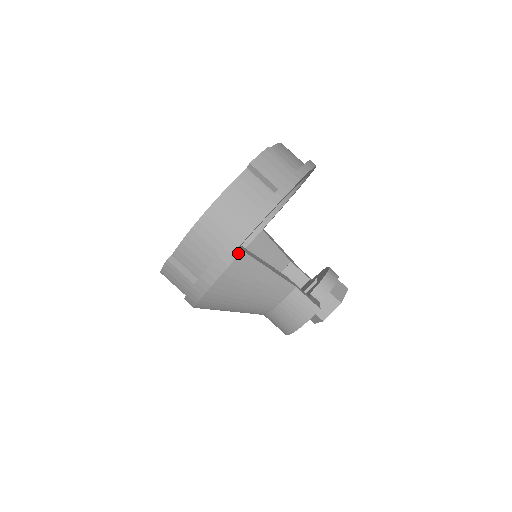
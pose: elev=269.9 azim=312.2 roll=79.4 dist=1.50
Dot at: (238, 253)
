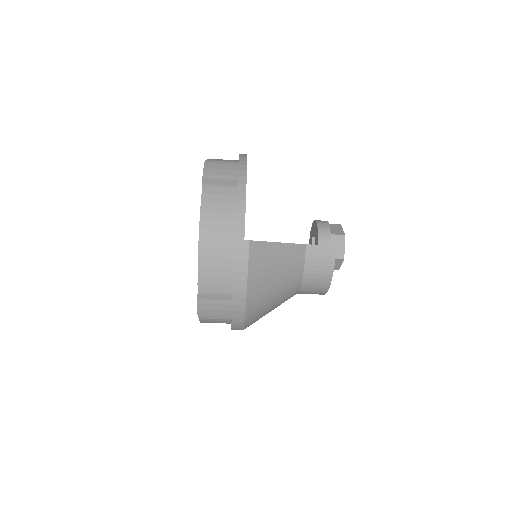
Dot at: (247, 245)
